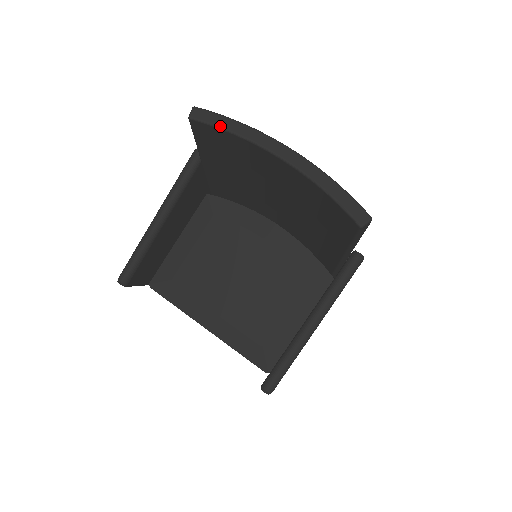
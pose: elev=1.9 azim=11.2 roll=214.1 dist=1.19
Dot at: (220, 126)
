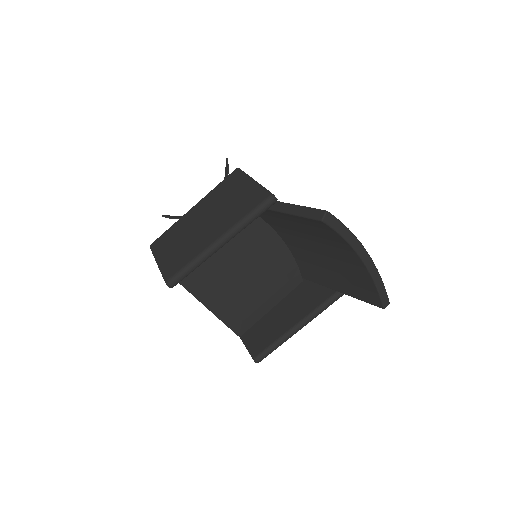
Dot at: (339, 231)
